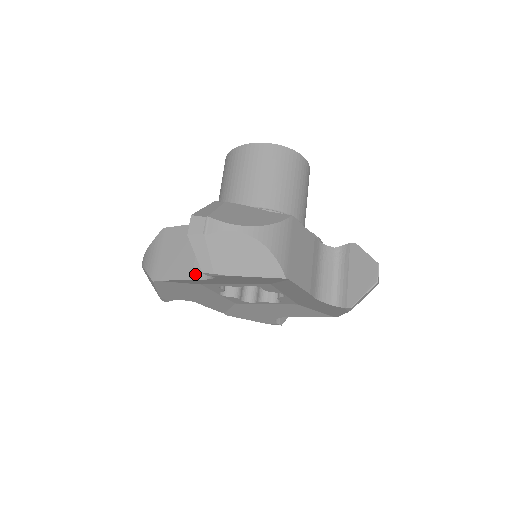
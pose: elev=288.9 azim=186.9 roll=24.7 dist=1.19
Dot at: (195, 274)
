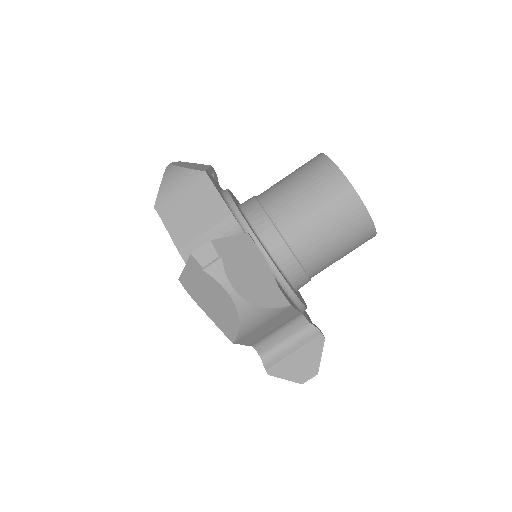
Dot at: (184, 250)
